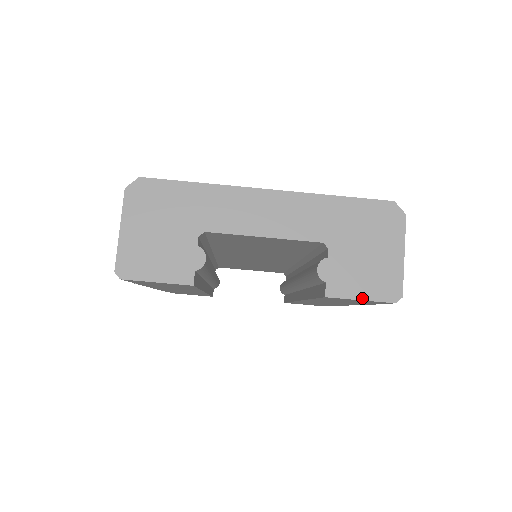
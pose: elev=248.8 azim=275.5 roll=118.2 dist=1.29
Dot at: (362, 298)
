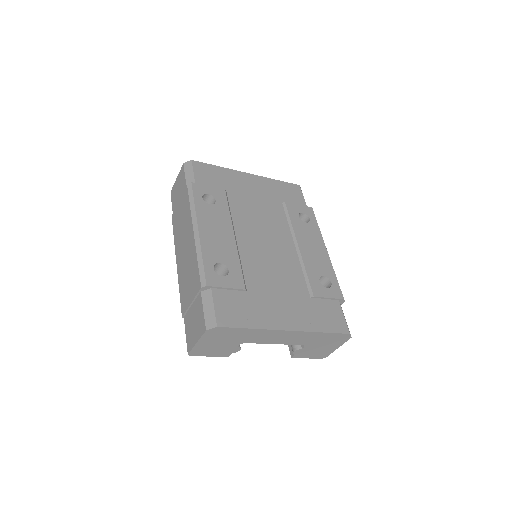
Dot at: occluded
